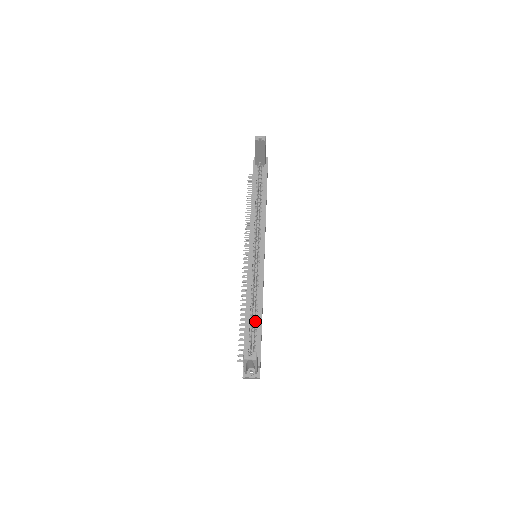
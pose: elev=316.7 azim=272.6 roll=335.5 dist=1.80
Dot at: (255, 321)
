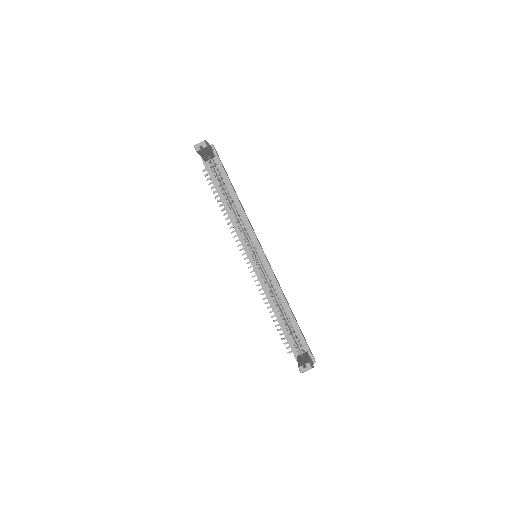
Dot at: (287, 318)
